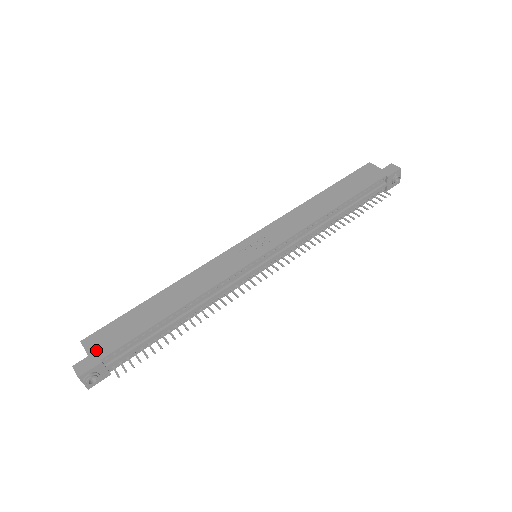
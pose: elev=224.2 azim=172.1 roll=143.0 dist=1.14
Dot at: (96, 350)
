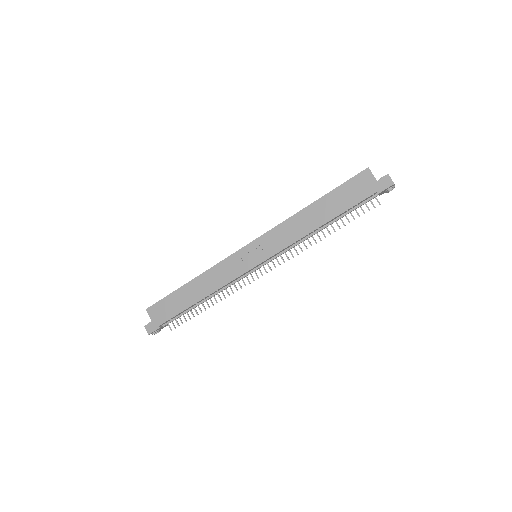
Dot at: (155, 319)
